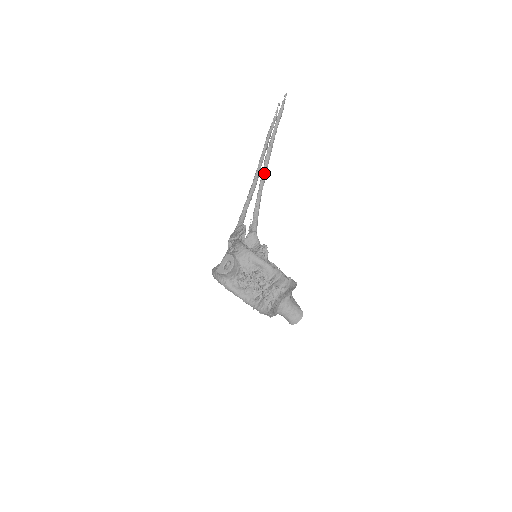
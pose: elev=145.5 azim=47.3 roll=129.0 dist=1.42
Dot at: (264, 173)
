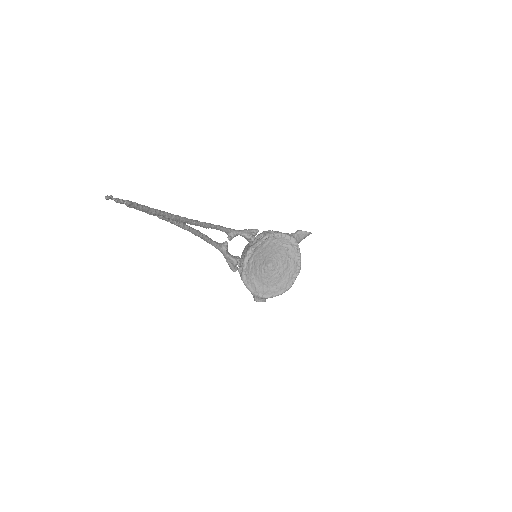
Dot at: occluded
